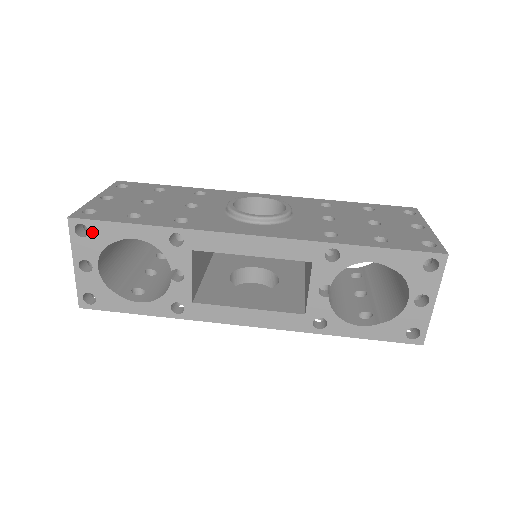
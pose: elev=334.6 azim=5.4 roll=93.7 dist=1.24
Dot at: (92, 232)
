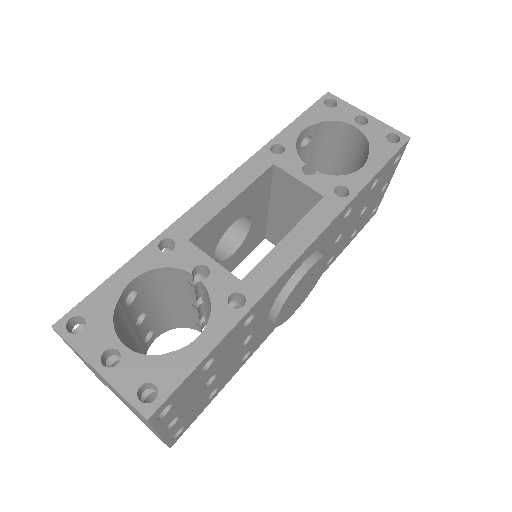
Dot at: (87, 316)
